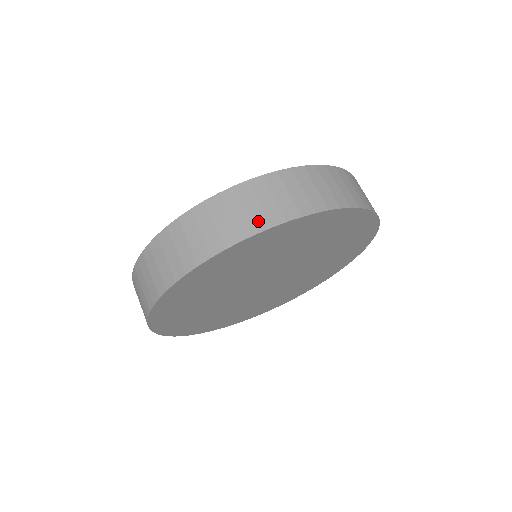
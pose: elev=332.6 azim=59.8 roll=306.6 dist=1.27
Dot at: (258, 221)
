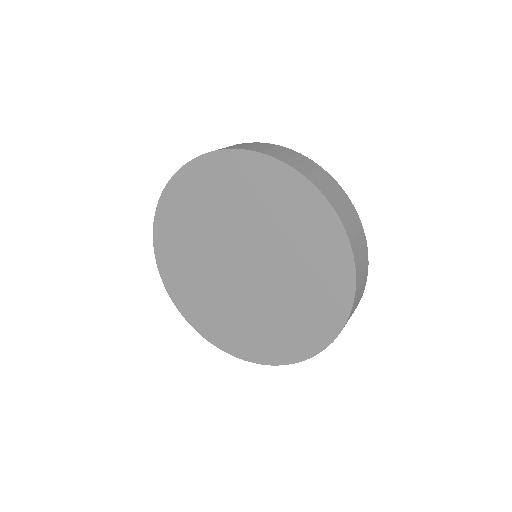
Dot at: occluded
